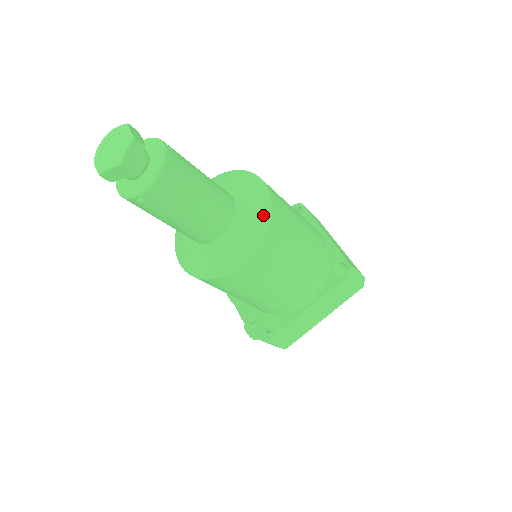
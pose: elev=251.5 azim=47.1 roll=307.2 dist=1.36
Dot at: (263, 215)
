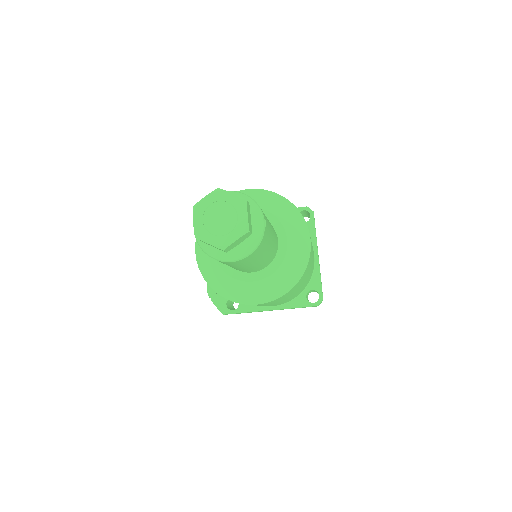
Dot at: (295, 275)
